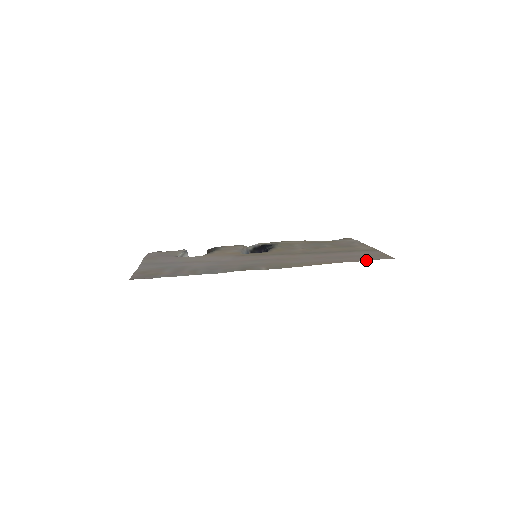
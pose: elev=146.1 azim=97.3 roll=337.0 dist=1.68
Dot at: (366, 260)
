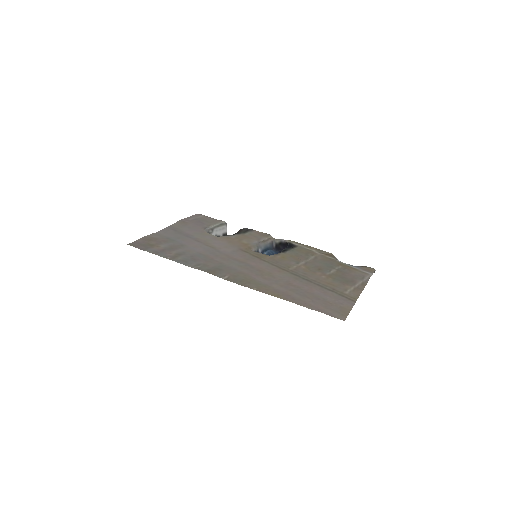
Dot at: (315, 310)
